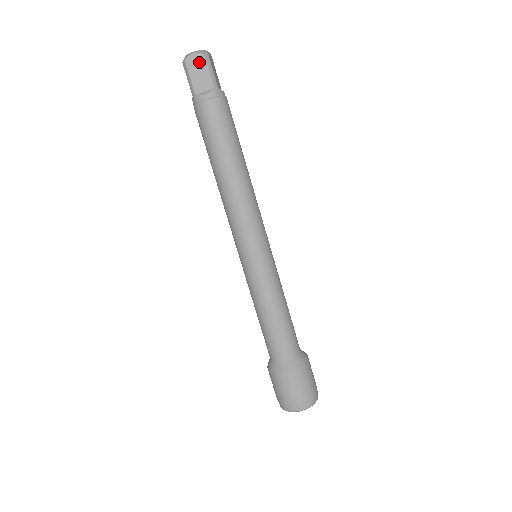
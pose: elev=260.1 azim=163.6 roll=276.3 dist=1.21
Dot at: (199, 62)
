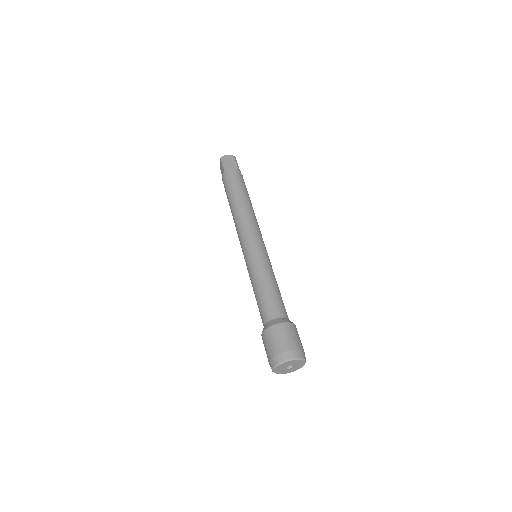
Dot at: (231, 158)
